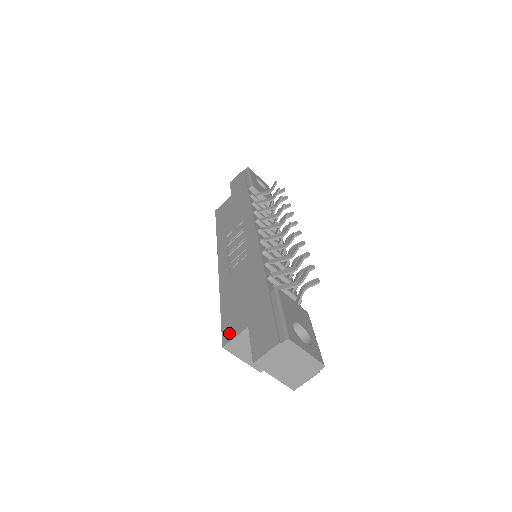
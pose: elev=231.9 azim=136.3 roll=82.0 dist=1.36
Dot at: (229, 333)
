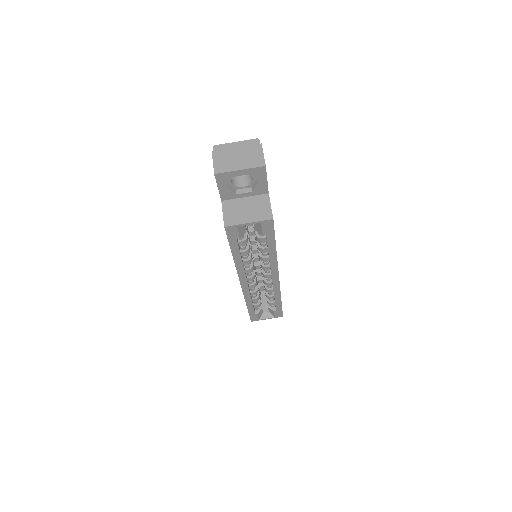
Dot at: occluded
